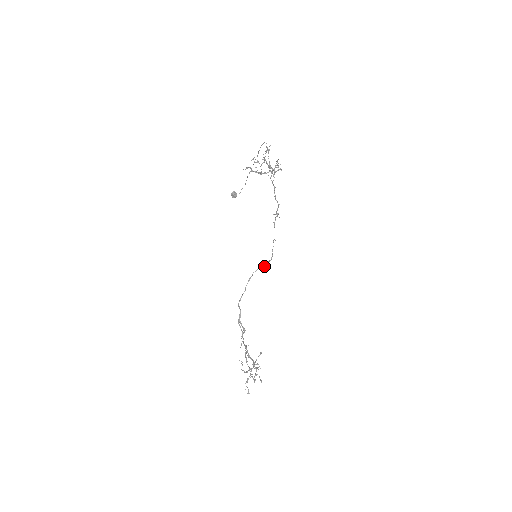
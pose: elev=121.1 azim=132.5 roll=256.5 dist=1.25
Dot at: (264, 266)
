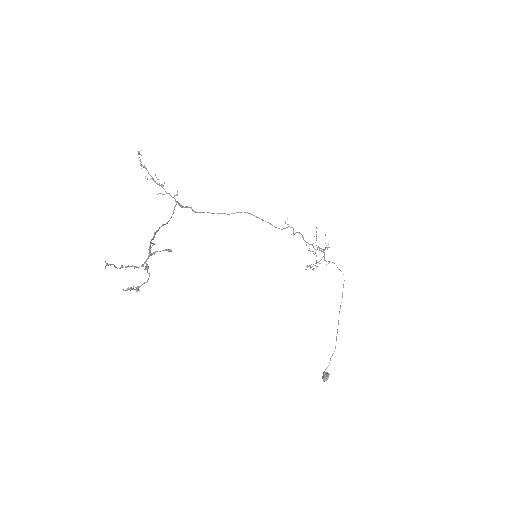
Dot at: occluded
